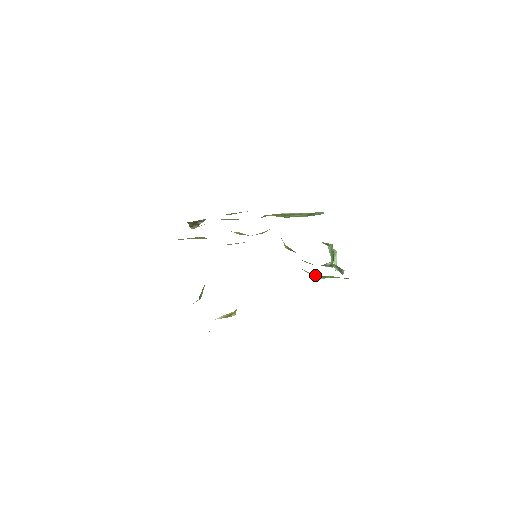
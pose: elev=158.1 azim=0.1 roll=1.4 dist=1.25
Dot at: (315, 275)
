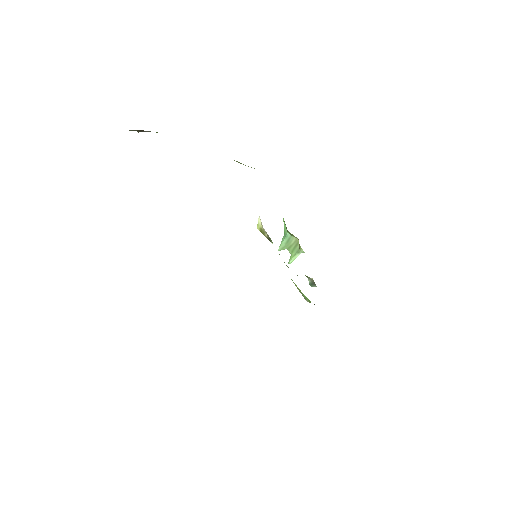
Dot at: occluded
